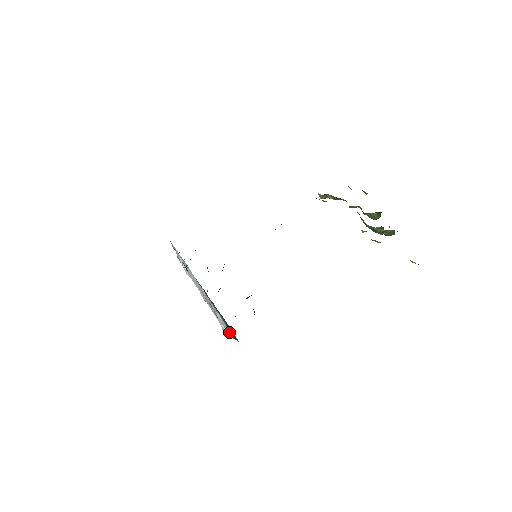
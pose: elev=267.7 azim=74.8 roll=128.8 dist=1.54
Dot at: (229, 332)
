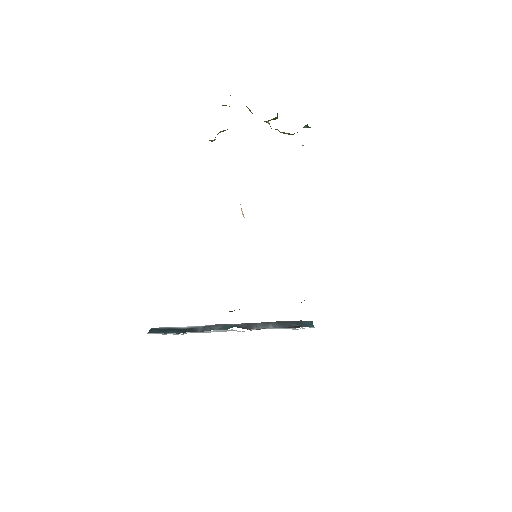
Dot at: (302, 325)
